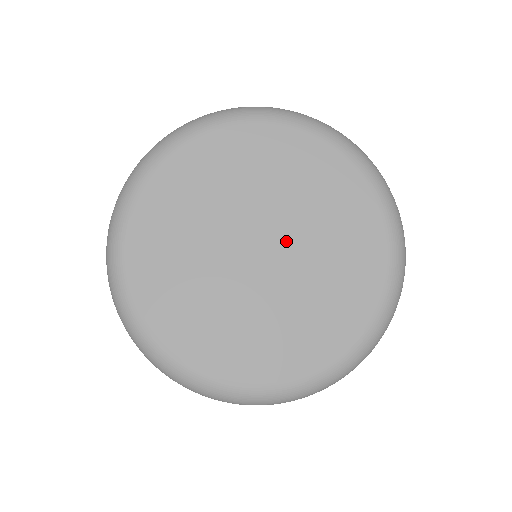
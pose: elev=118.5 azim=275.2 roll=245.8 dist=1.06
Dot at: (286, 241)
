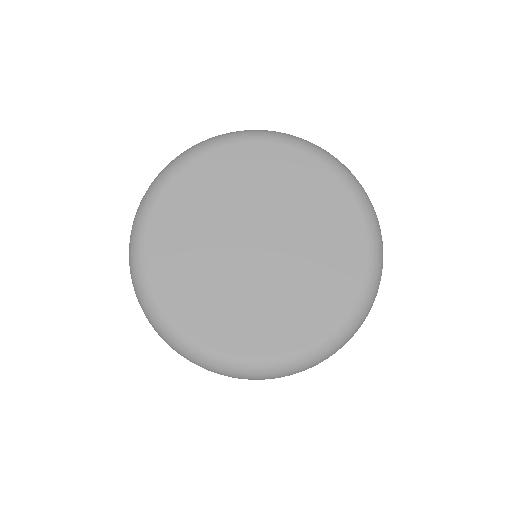
Dot at: (278, 231)
